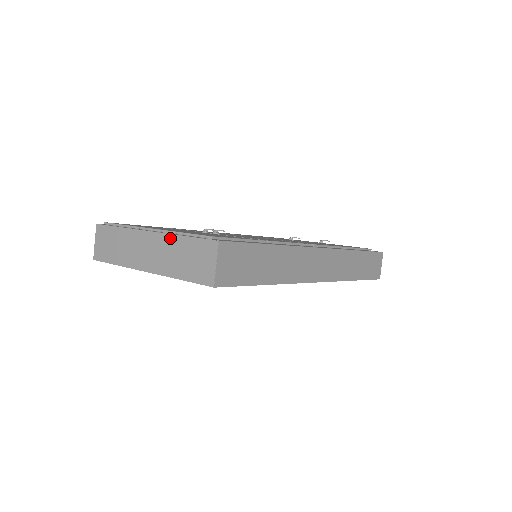
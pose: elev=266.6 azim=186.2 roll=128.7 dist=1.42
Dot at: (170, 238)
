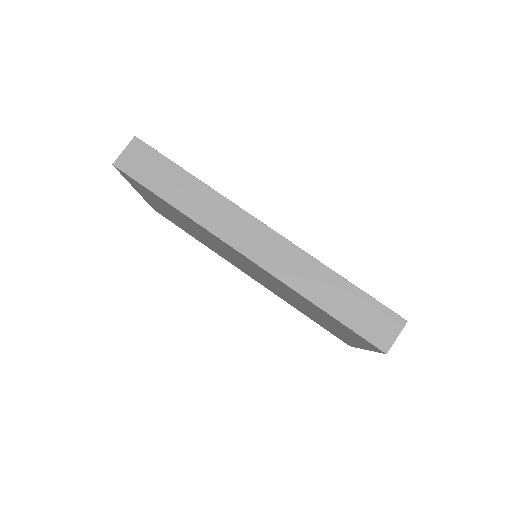
Dot at: occluded
